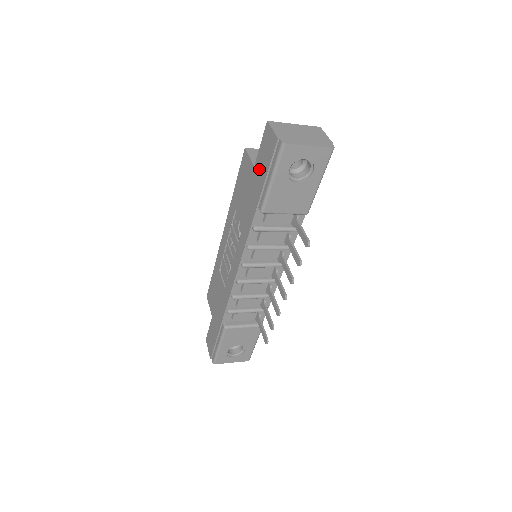
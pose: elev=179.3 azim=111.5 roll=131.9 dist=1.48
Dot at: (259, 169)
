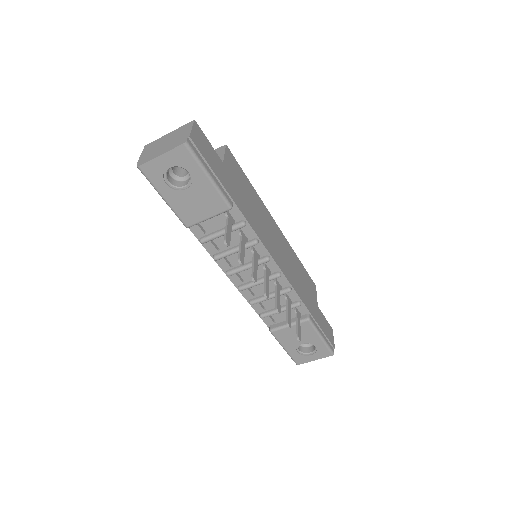
Dot at: occluded
